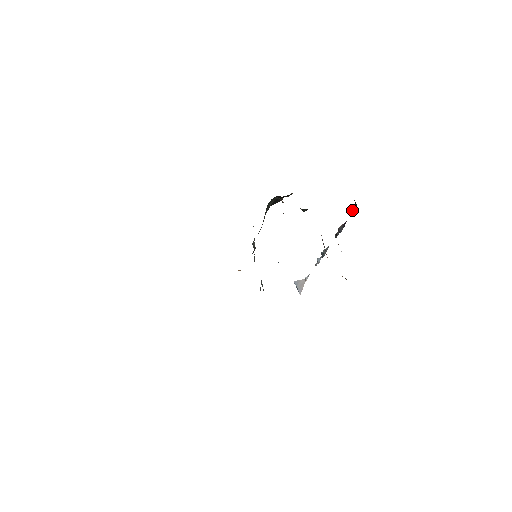
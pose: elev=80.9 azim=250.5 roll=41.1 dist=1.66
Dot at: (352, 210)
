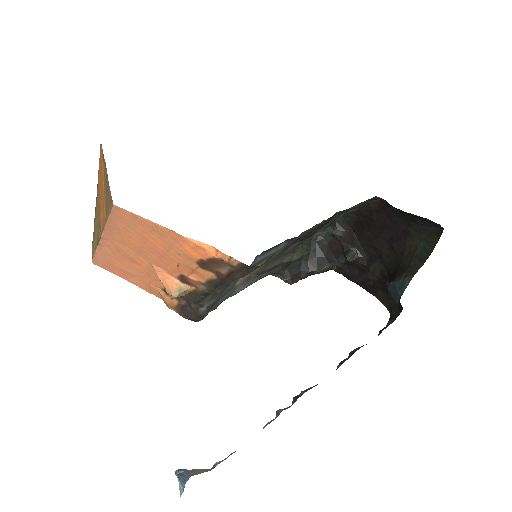
Dot at: (382, 329)
